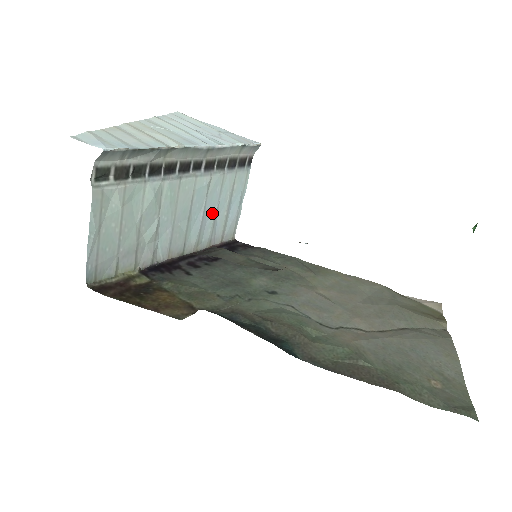
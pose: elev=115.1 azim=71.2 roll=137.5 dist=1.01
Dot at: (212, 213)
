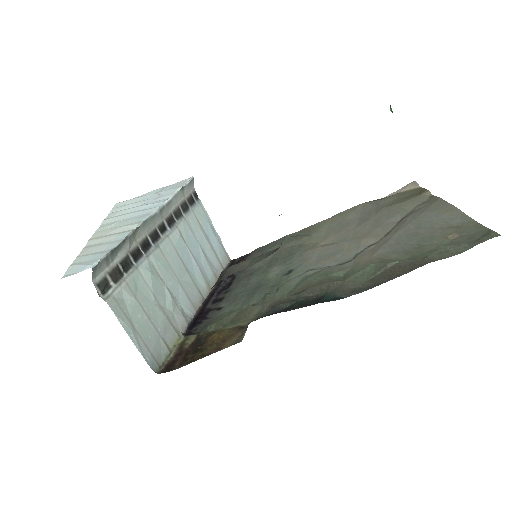
Dot at: (200, 254)
